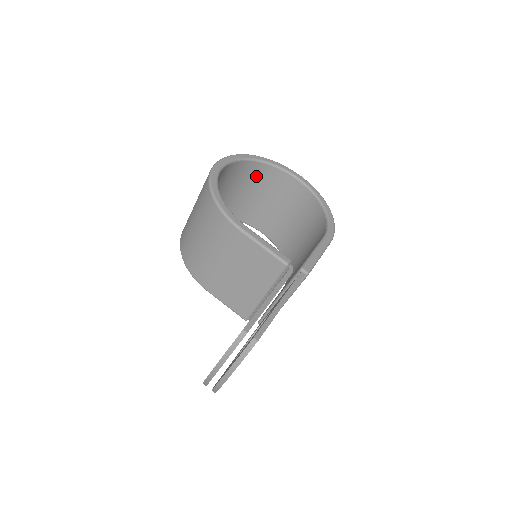
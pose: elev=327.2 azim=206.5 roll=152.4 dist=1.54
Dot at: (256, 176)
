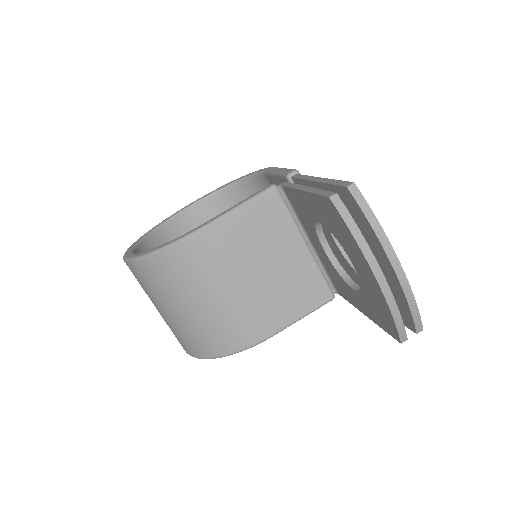
Dot at: occluded
